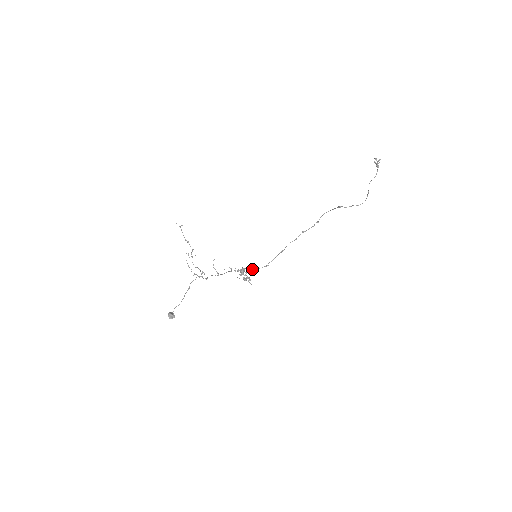
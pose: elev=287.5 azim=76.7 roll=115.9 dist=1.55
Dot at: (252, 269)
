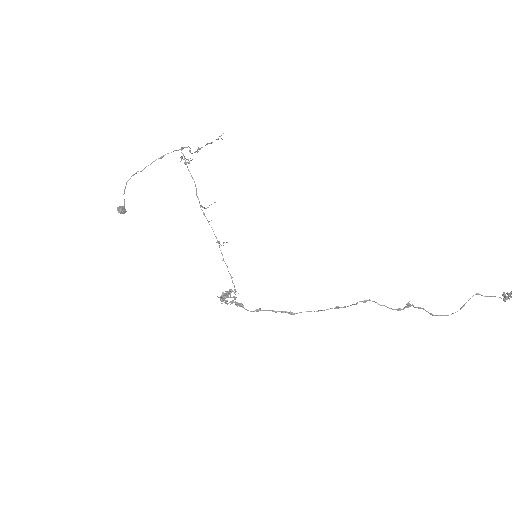
Dot at: (241, 303)
